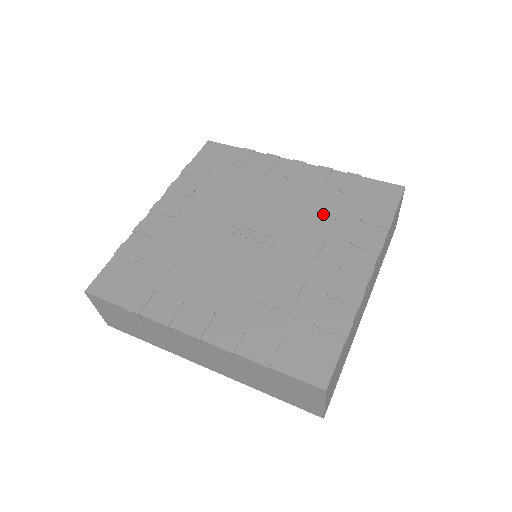
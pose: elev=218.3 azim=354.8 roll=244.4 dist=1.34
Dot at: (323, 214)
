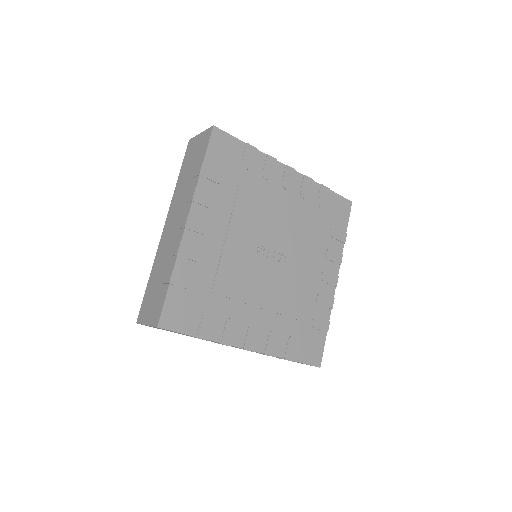
Dot at: (311, 230)
